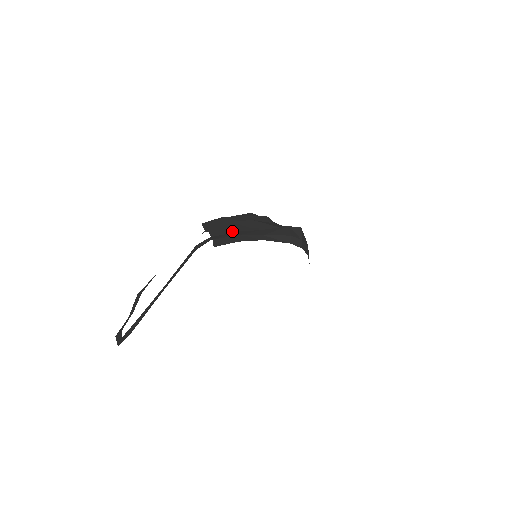
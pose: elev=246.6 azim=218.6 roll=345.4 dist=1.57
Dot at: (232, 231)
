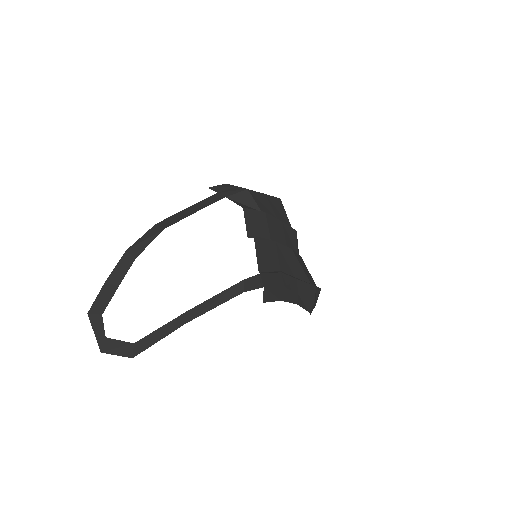
Dot at: (275, 265)
